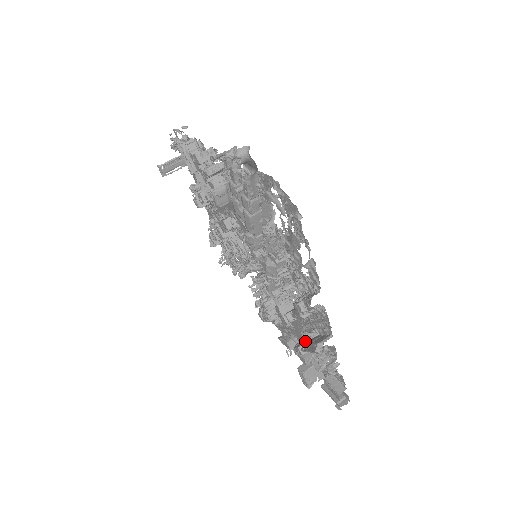
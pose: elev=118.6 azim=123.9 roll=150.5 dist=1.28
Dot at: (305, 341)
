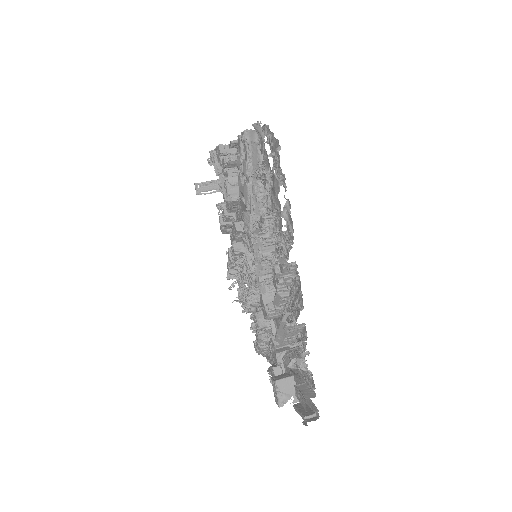
Dot at: occluded
